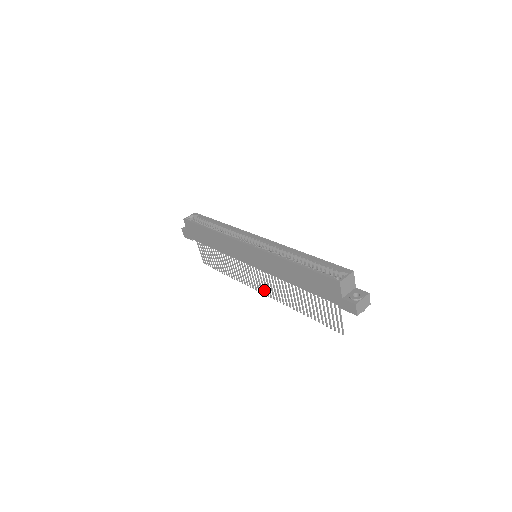
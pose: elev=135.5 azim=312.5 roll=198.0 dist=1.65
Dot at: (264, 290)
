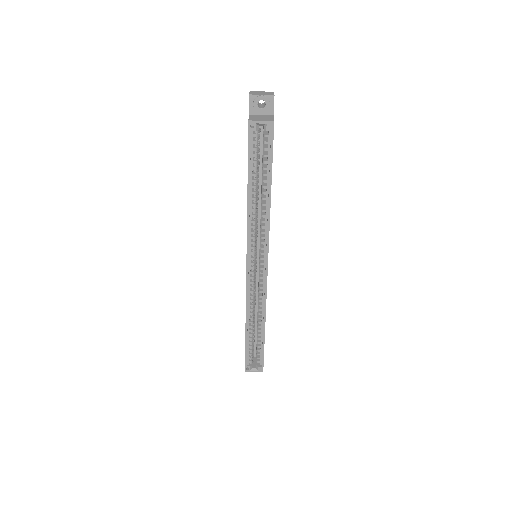
Dot at: occluded
